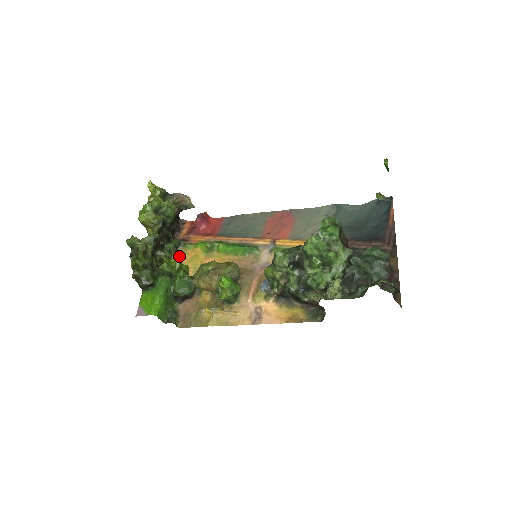
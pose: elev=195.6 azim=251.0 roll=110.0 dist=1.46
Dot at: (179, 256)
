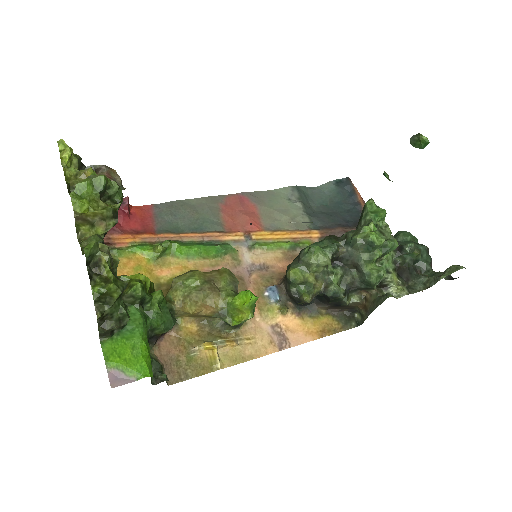
Dot at: occluded
